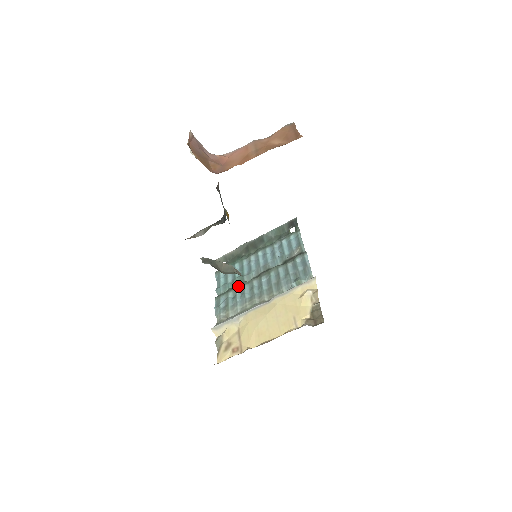
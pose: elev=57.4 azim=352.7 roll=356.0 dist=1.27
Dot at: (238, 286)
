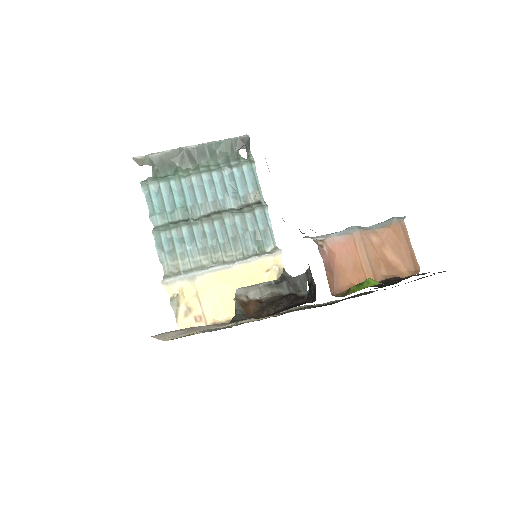
Dot at: (184, 225)
